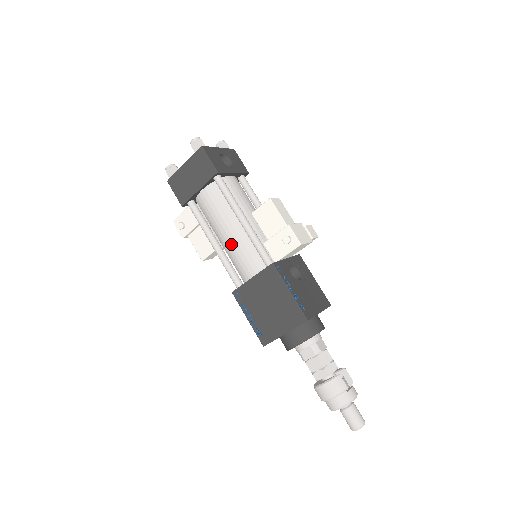
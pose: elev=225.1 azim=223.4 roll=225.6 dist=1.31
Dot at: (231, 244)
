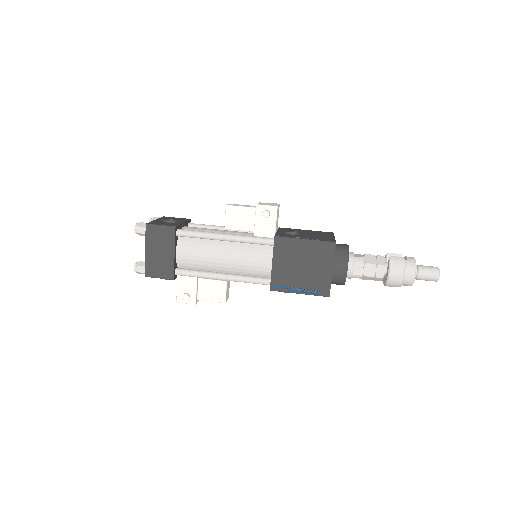
Dot at: (234, 262)
